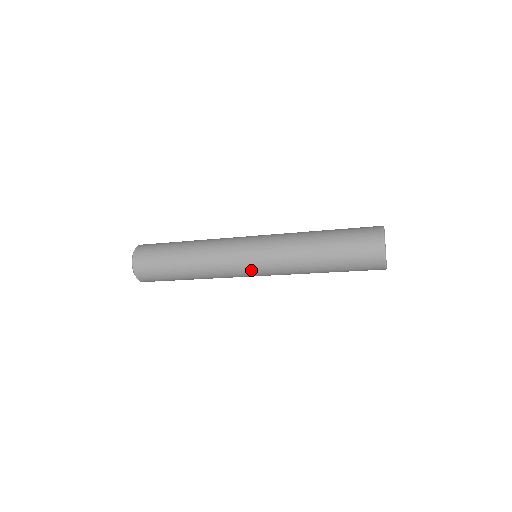
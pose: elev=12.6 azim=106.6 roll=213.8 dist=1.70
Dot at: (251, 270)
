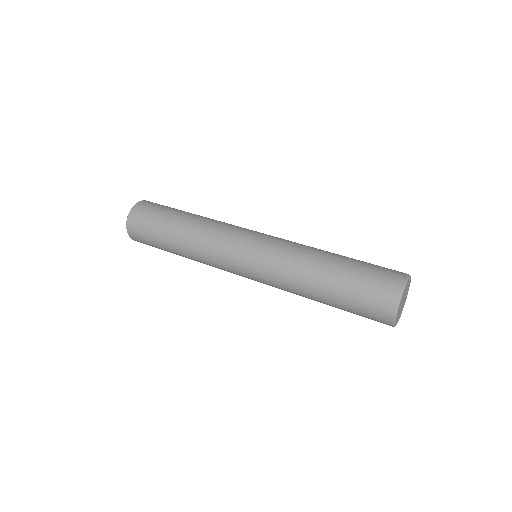
Dot at: (244, 274)
